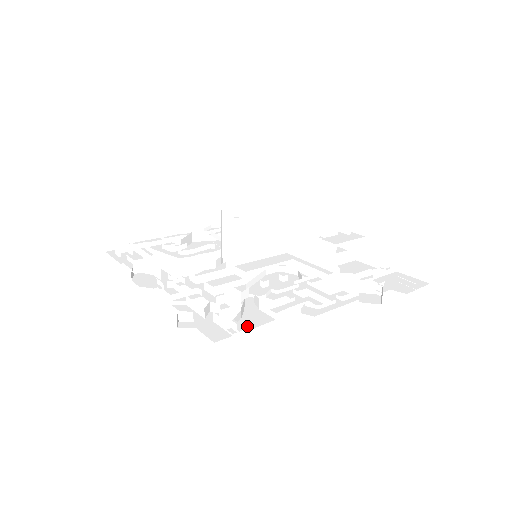
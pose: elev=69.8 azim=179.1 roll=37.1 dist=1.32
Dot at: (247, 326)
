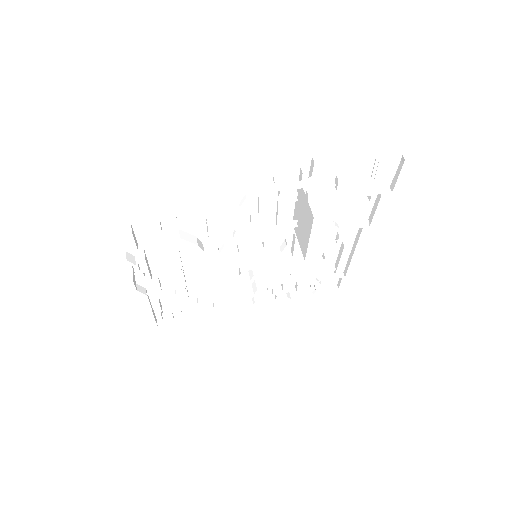
Dot at: occluded
